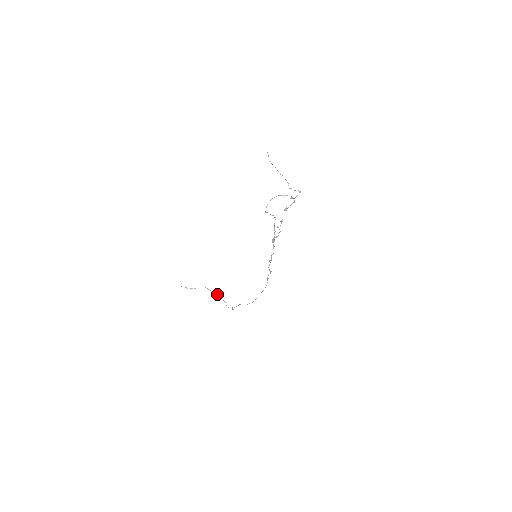
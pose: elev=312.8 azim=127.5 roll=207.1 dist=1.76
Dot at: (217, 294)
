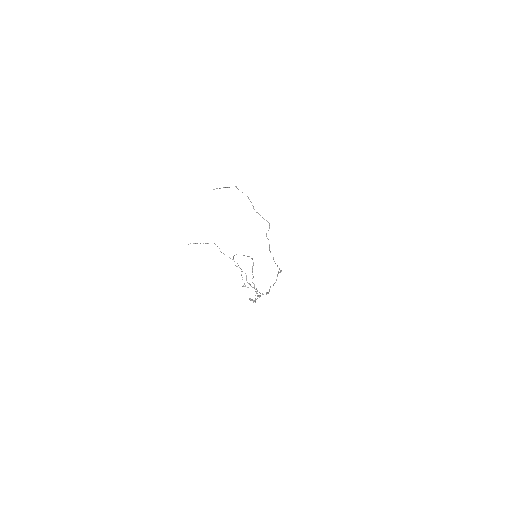
Dot at: (249, 199)
